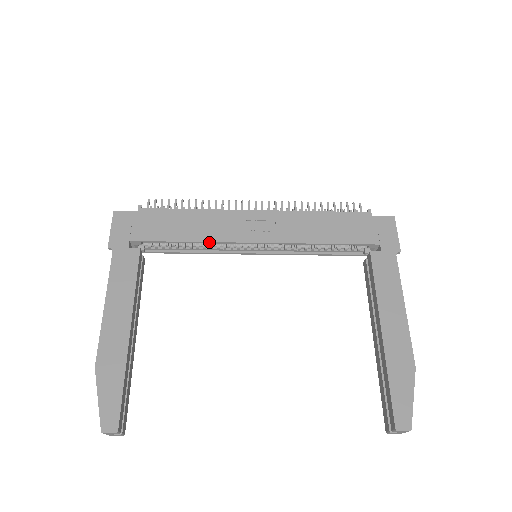
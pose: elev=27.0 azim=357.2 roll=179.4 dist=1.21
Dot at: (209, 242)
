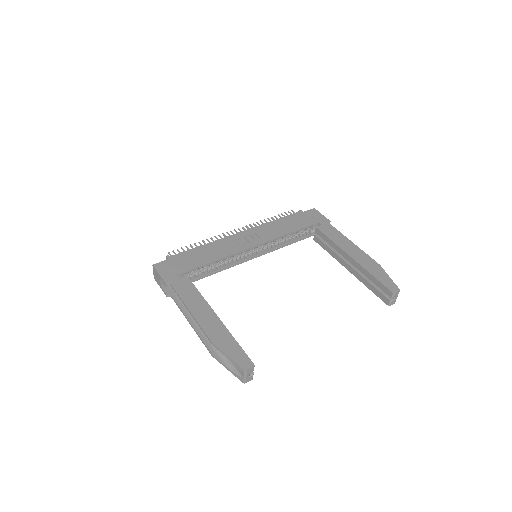
Dot at: (226, 257)
